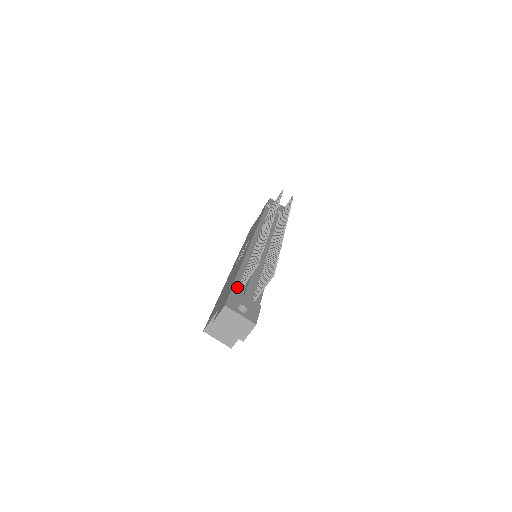
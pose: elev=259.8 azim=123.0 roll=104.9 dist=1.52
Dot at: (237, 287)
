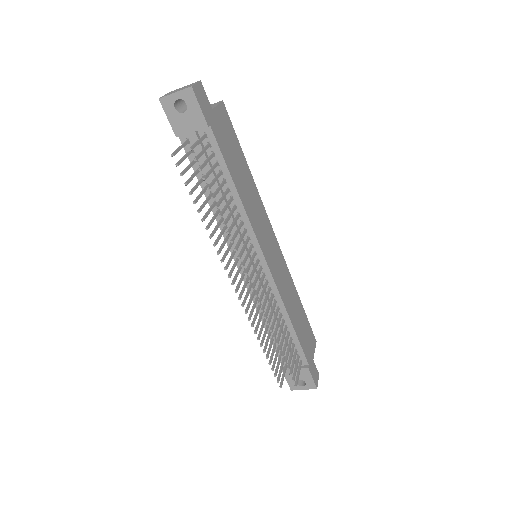
Dot at: (282, 358)
